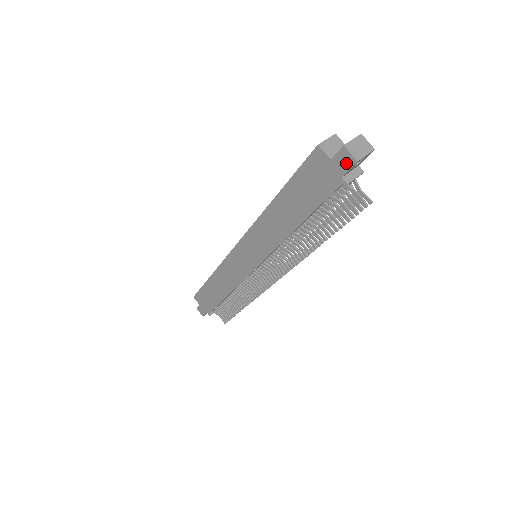
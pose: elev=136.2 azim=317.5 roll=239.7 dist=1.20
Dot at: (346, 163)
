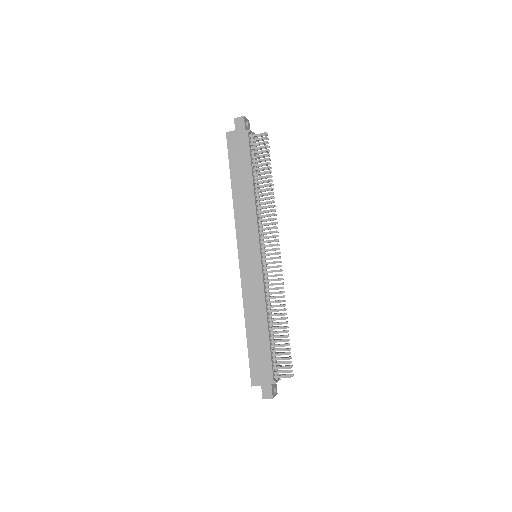
Dot at: (241, 123)
